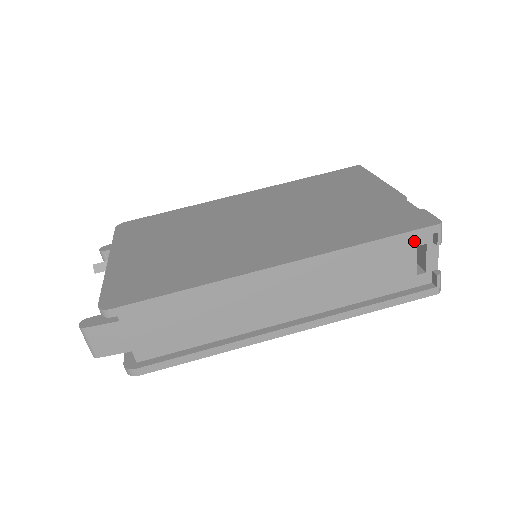
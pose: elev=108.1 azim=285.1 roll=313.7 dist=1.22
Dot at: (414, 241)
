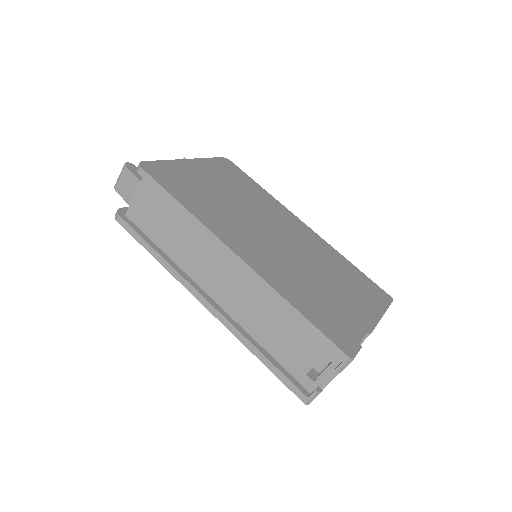
Dot at: (326, 350)
